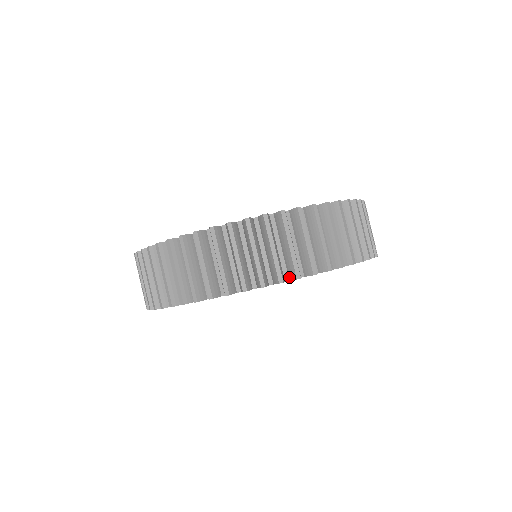
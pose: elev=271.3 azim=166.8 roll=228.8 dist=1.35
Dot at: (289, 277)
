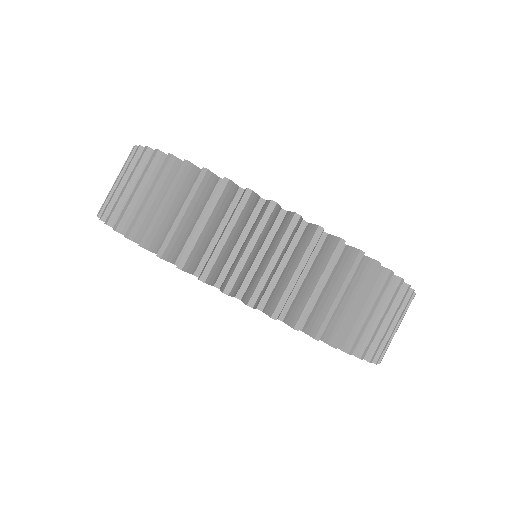
Dot at: occluded
